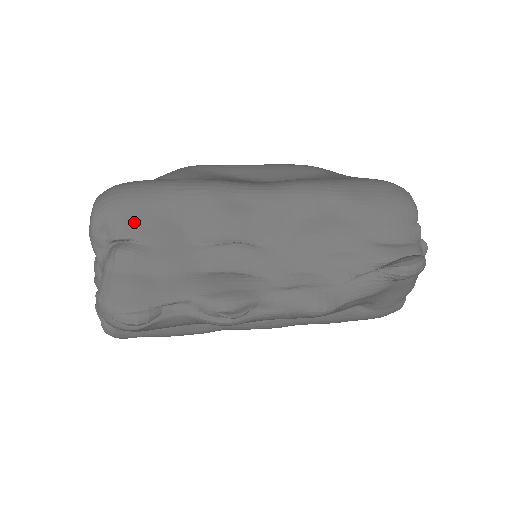
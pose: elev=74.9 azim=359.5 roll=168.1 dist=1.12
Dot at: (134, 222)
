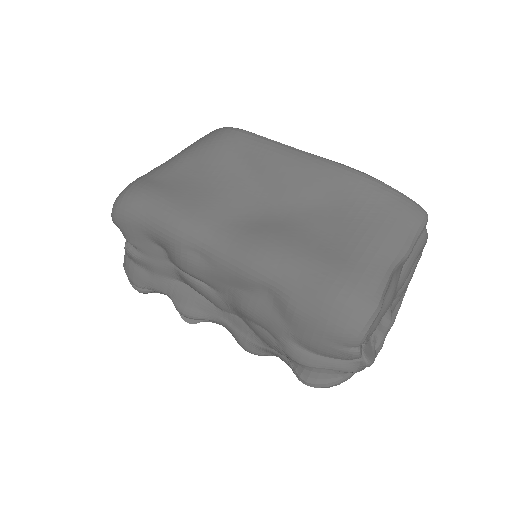
Dot at: (130, 235)
